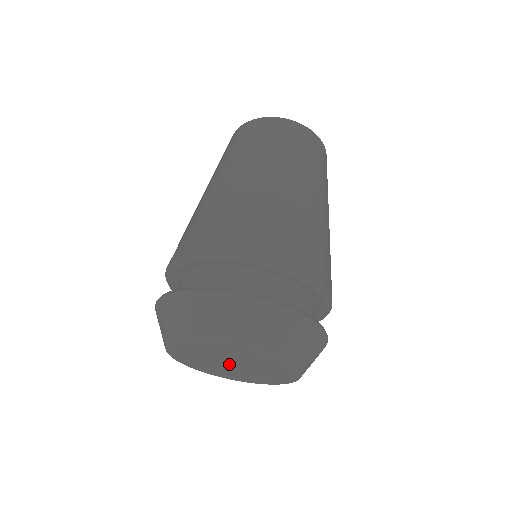
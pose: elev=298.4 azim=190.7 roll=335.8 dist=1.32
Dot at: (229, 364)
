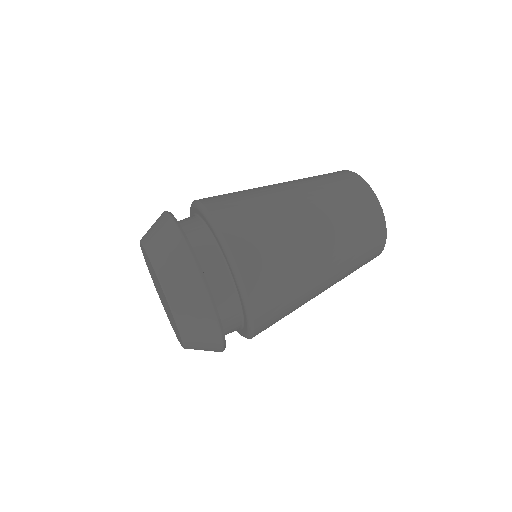
Dot at: occluded
